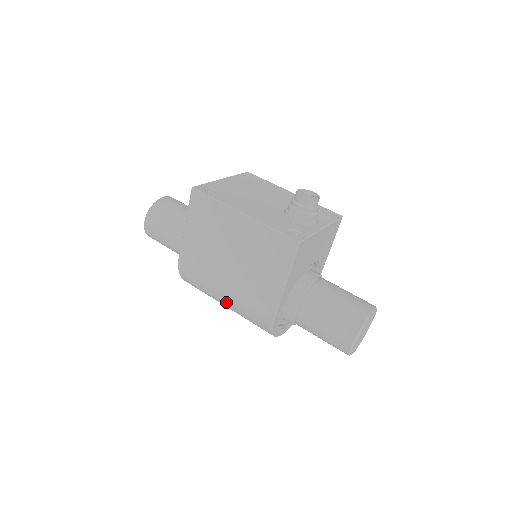
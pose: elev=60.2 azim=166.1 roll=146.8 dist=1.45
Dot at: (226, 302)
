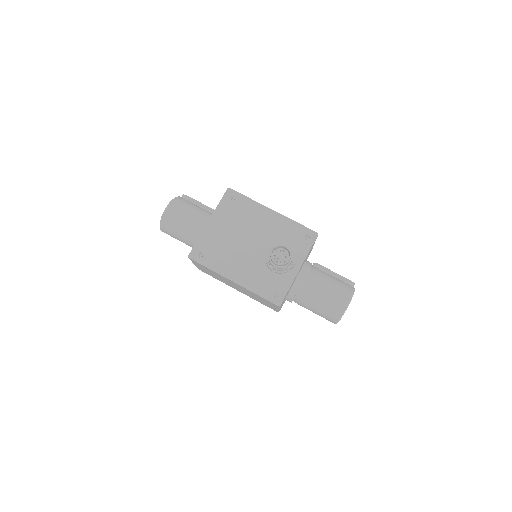
Dot at: occluded
